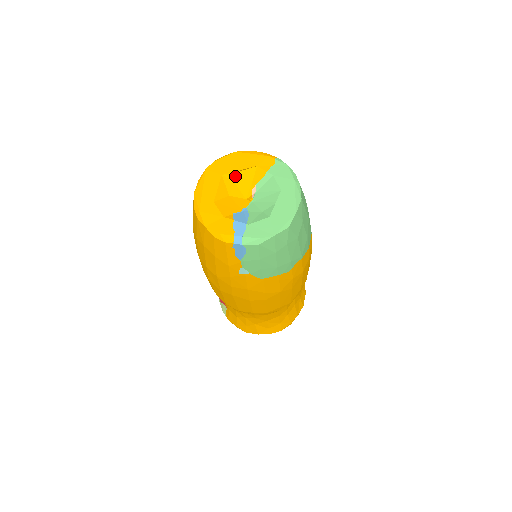
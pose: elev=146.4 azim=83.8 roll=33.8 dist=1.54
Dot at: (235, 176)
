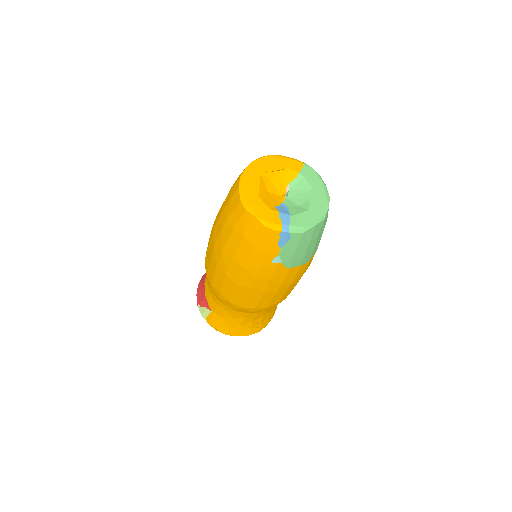
Dot at: (271, 175)
